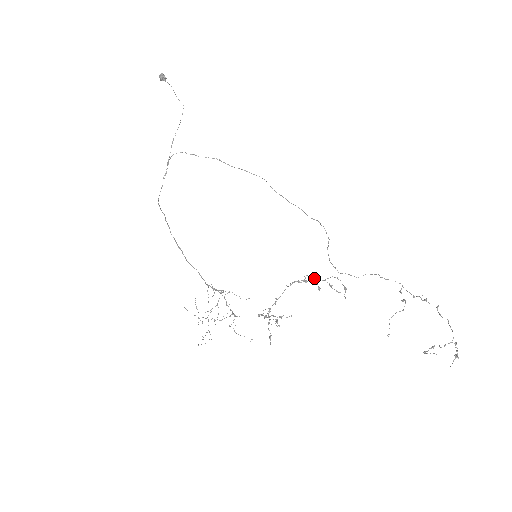
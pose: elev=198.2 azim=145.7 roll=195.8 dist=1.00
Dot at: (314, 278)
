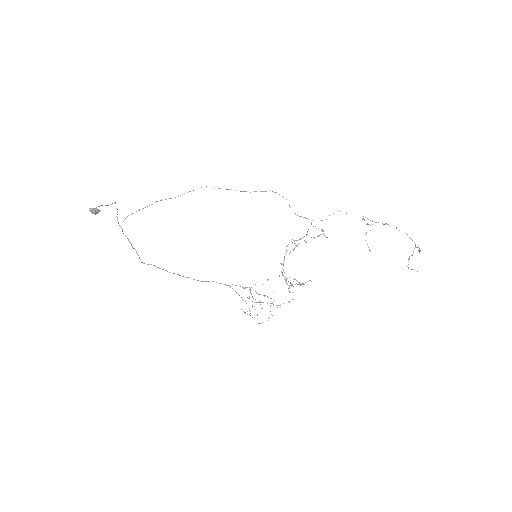
Dot at: (300, 239)
